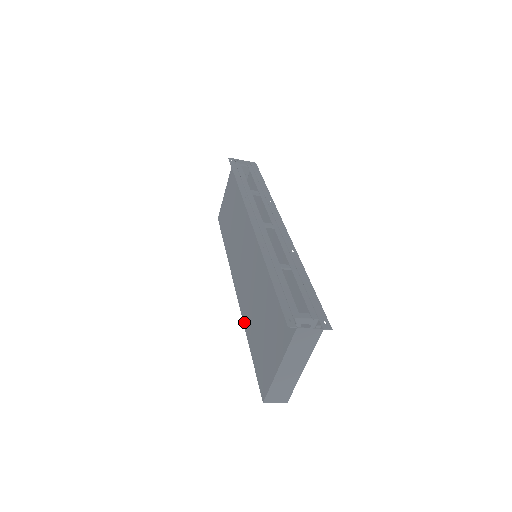
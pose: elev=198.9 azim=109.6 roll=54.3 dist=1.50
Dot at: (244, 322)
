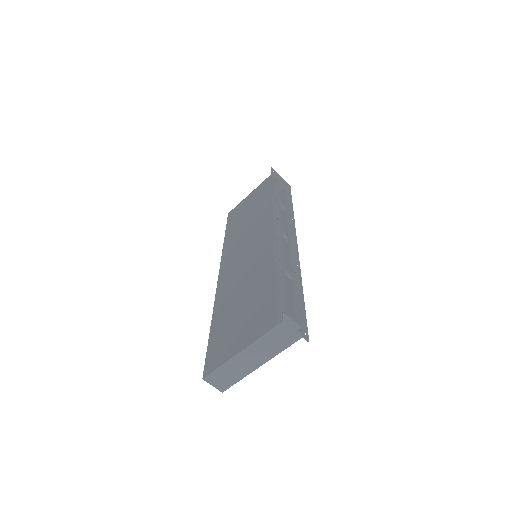
Dot at: (215, 305)
